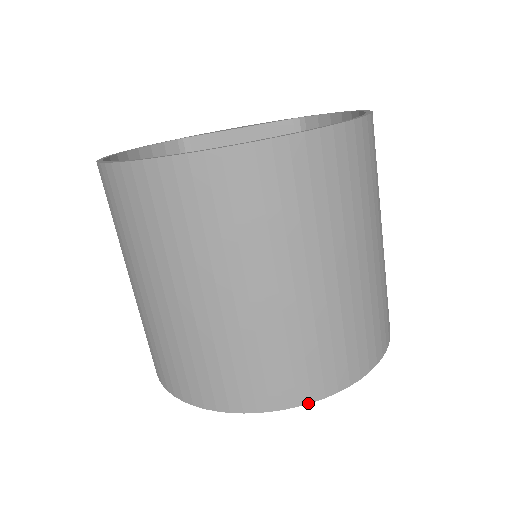
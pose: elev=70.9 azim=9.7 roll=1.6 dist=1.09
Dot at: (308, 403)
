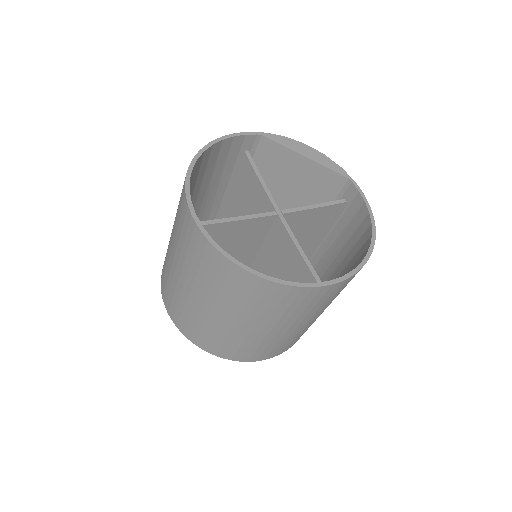
Dot at: (229, 359)
